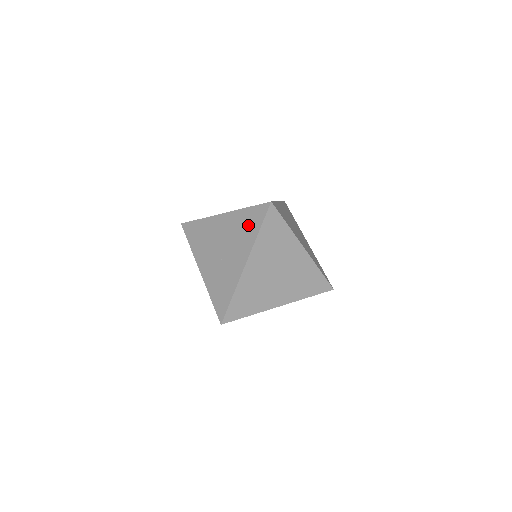
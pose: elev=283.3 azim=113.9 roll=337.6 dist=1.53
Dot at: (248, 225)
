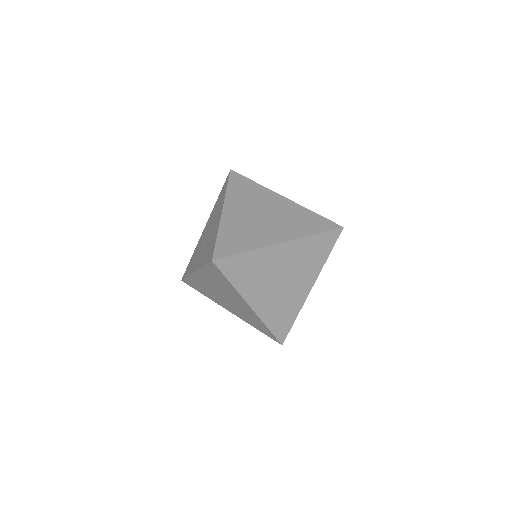
Dot at: (209, 250)
